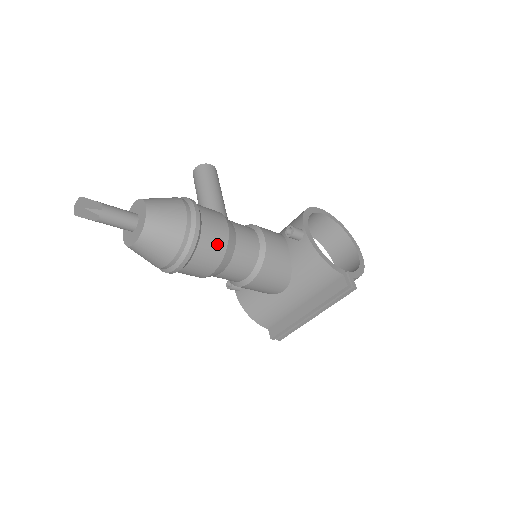
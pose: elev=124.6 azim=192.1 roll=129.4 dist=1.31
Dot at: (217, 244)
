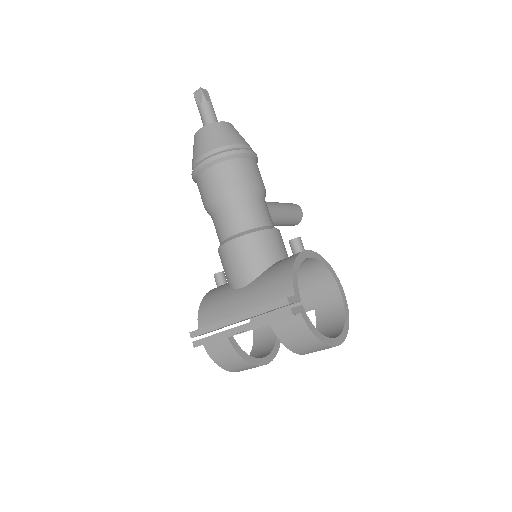
Dot at: (237, 177)
